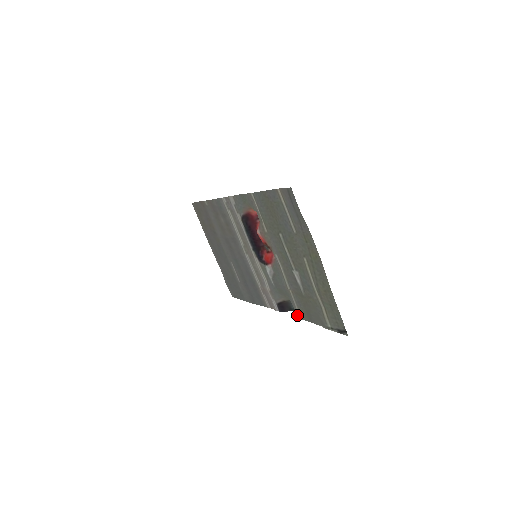
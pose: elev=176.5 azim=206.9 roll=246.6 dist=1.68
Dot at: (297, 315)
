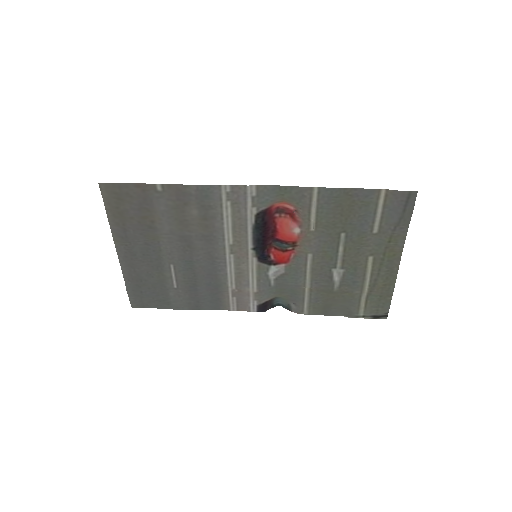
Dot at: (294, 311)
